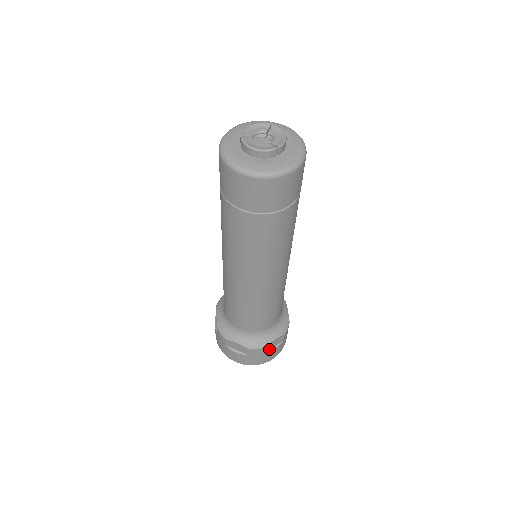
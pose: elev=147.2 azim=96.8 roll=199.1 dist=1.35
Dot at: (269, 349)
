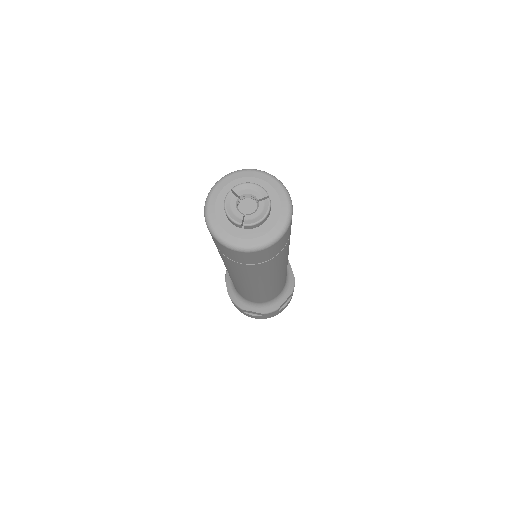
Dot at: (249, 312)
